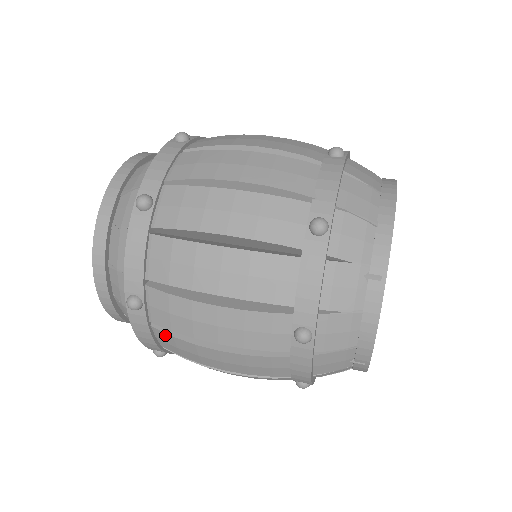
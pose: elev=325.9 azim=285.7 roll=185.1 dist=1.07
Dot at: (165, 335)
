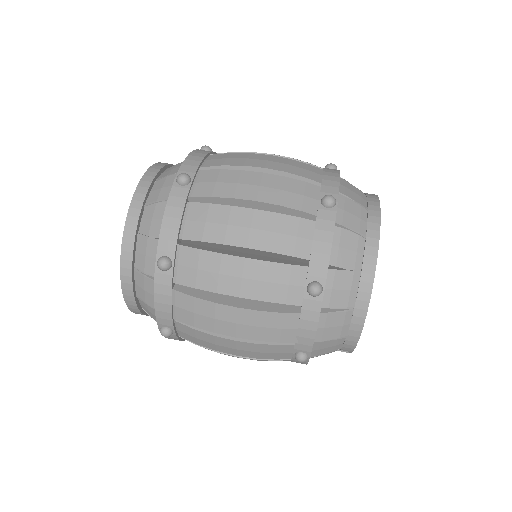
Dot at: occluded
